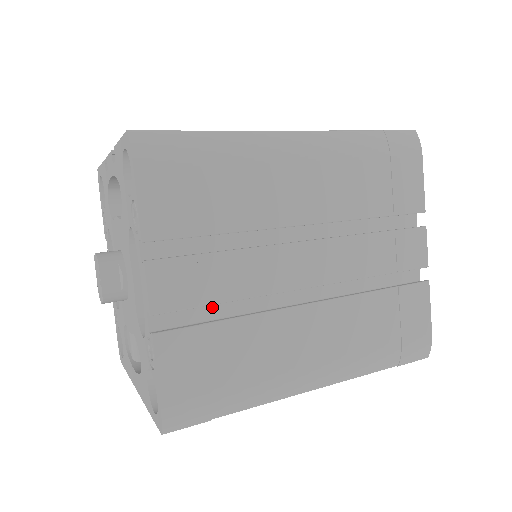
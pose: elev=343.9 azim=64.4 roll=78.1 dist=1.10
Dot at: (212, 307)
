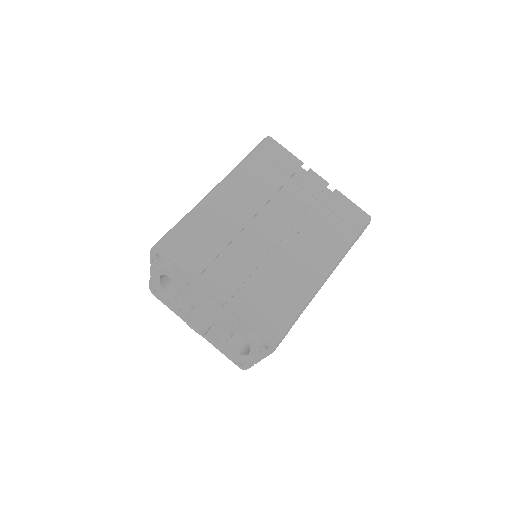
Dot at: occluded
